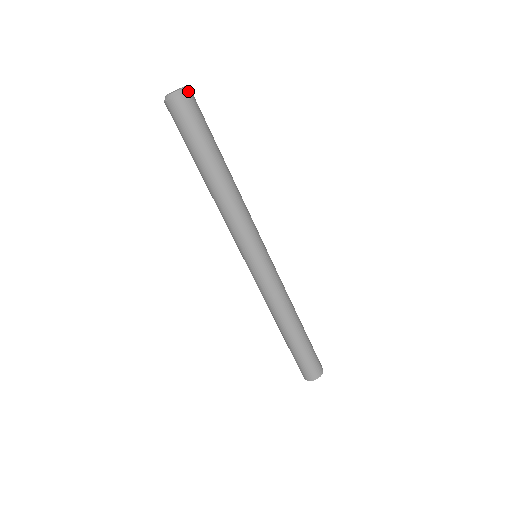
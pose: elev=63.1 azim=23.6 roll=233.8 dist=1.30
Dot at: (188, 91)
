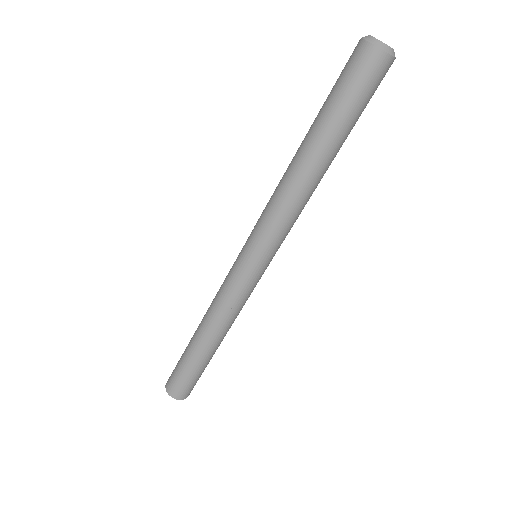
Dot at: occluded
